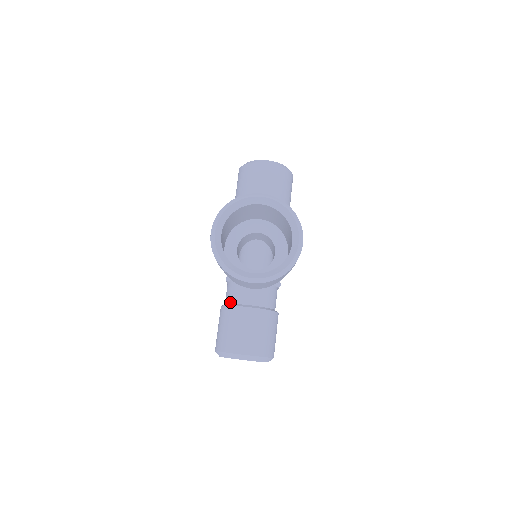
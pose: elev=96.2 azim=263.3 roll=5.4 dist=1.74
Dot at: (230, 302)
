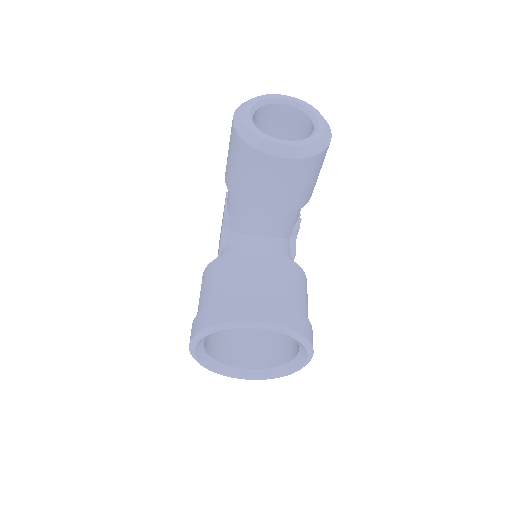
Dot at: occluded
